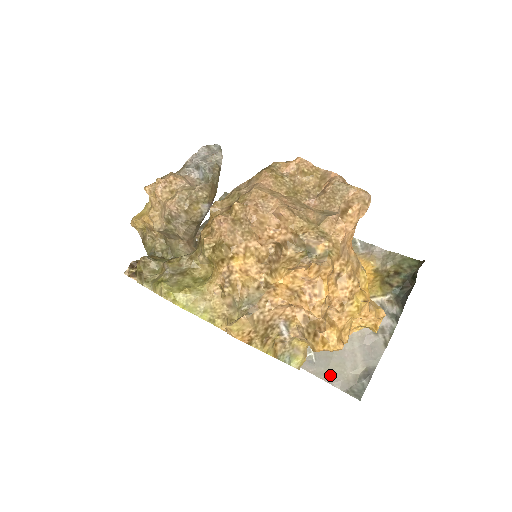
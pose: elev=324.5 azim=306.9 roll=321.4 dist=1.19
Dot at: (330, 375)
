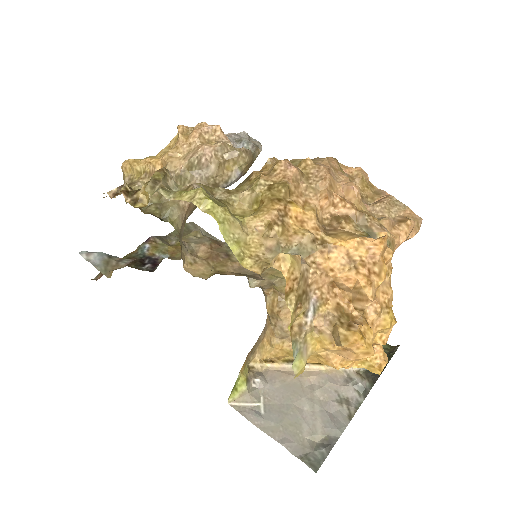
Dot at: (282, 433)
